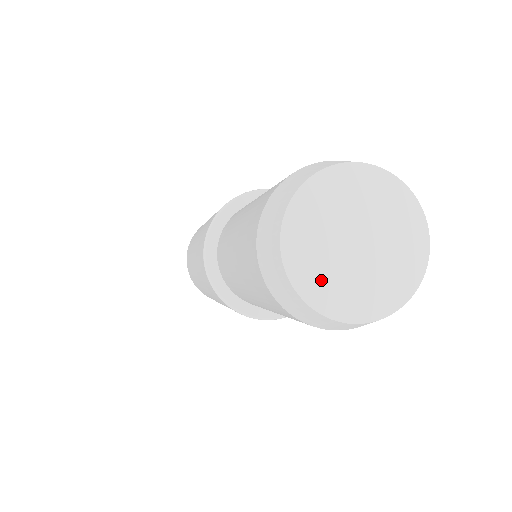
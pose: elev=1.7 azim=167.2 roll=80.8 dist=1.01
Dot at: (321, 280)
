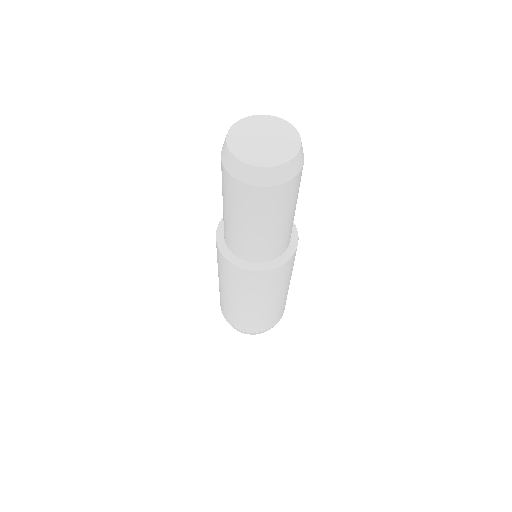
Dot at: (249, 154)
